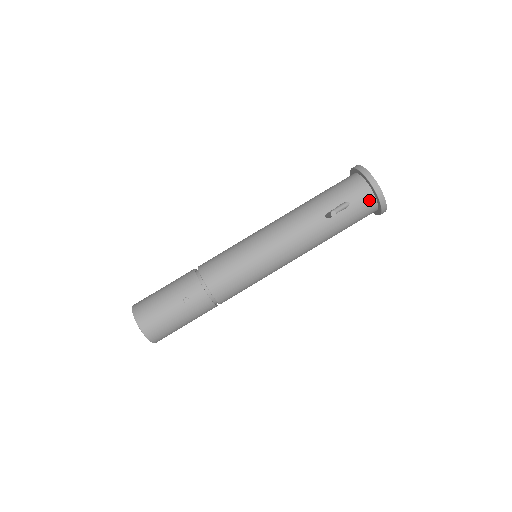
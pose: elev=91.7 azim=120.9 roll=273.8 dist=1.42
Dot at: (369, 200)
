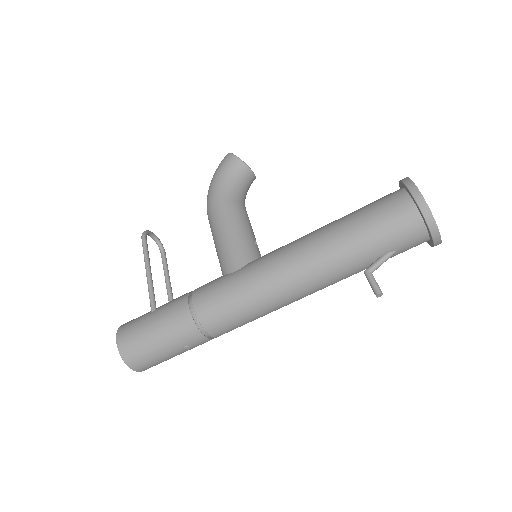
Dot at: occluded
